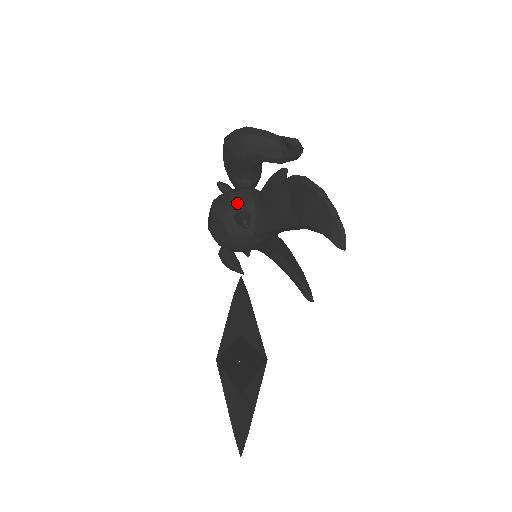
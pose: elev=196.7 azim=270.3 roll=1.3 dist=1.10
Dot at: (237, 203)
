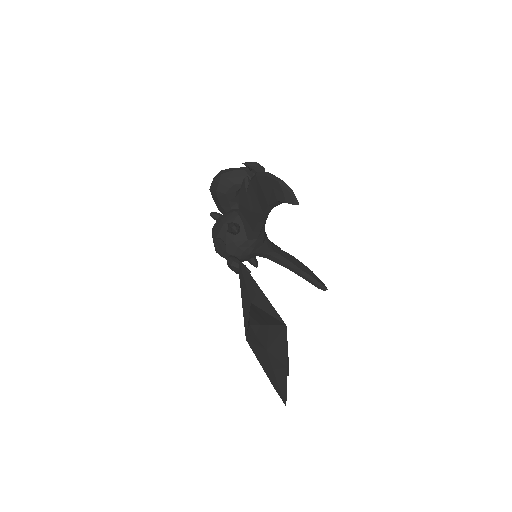
Dot at: (227, 220)
